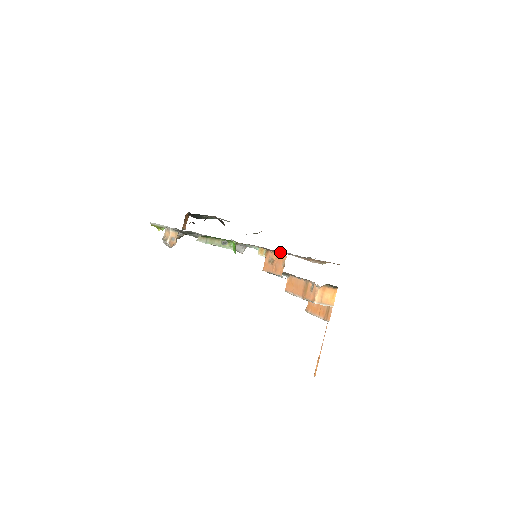
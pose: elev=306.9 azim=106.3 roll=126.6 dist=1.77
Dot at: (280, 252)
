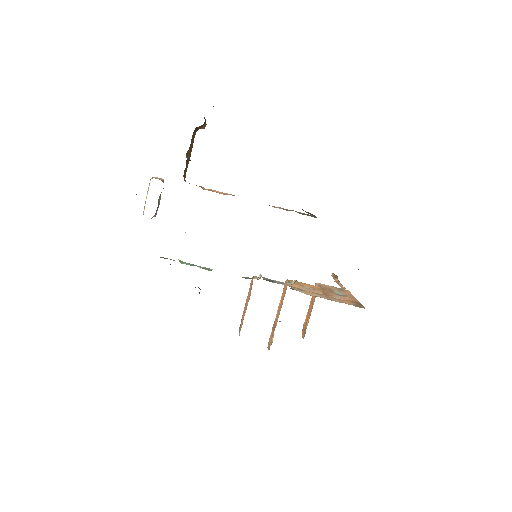
Dot at: occluded
